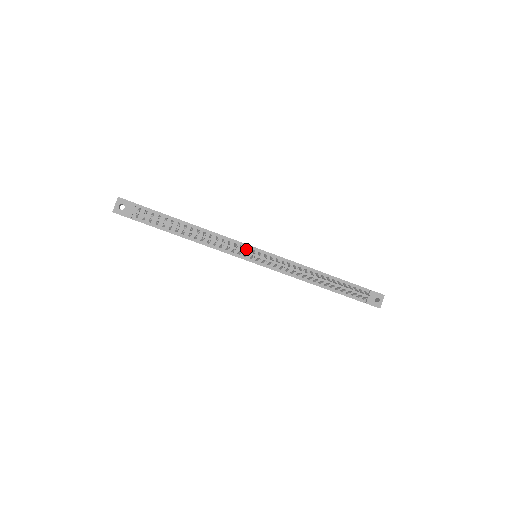
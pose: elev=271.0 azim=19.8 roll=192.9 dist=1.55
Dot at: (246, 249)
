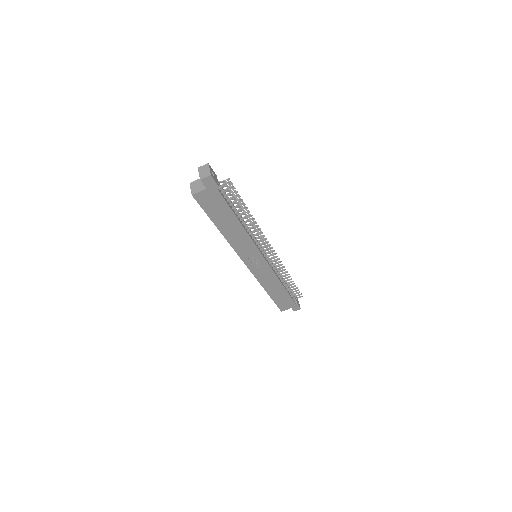
Dot at: occluded
